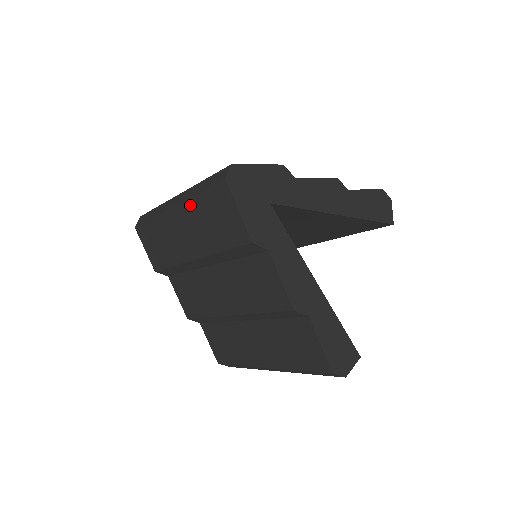
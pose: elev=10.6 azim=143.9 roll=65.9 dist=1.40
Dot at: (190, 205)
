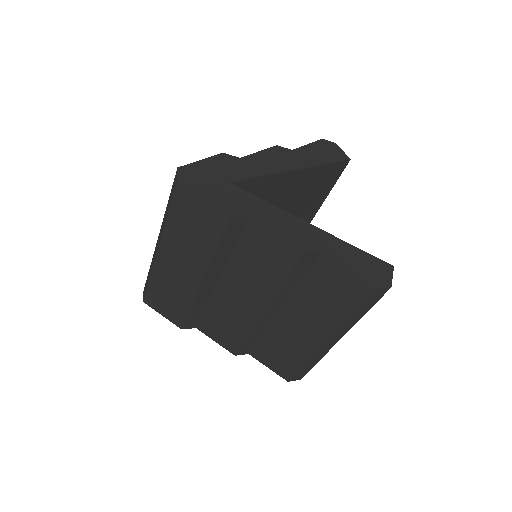
Dot at: (169, 232)
